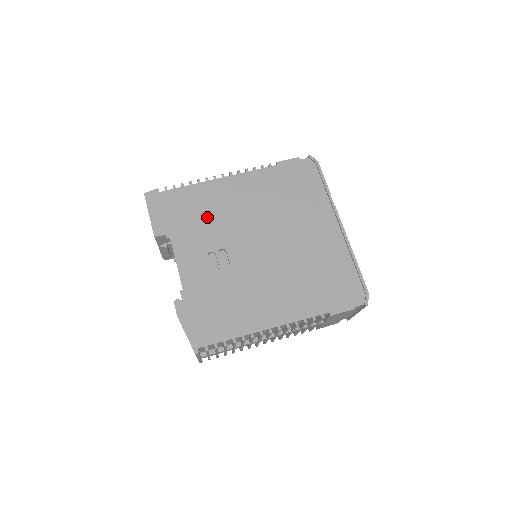
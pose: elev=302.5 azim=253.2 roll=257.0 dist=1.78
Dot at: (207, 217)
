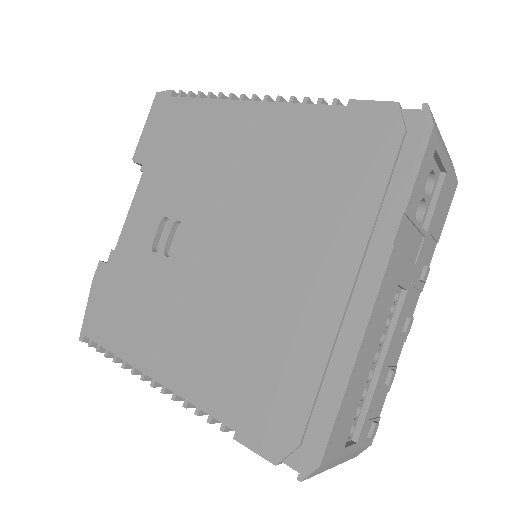
Dot at: (194, 161)
